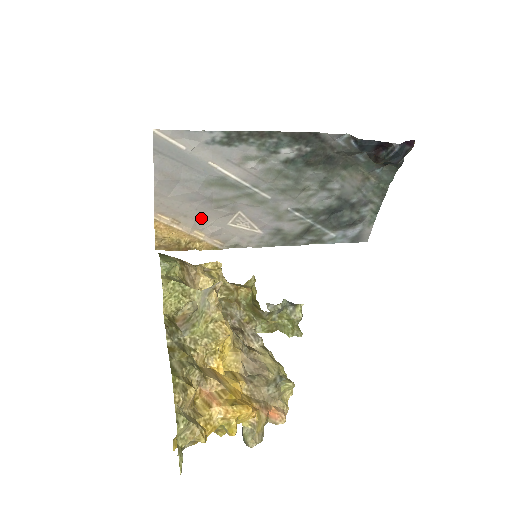
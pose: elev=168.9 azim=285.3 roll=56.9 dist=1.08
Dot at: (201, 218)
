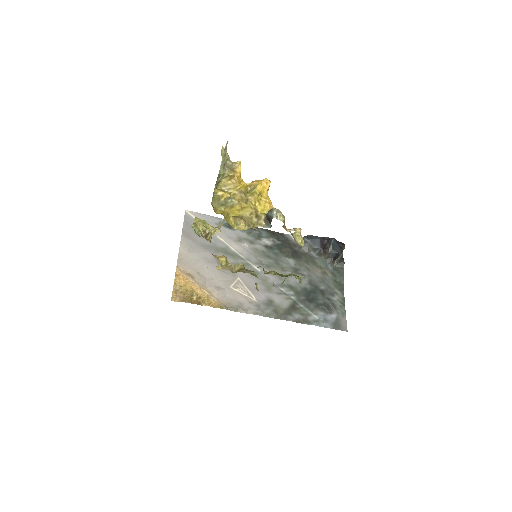
Dot at: (210, 277)
